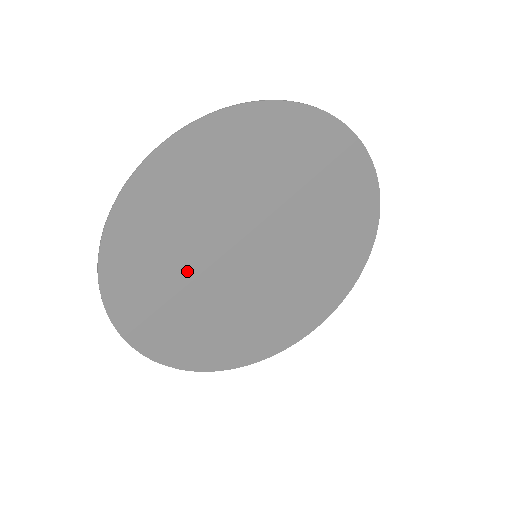
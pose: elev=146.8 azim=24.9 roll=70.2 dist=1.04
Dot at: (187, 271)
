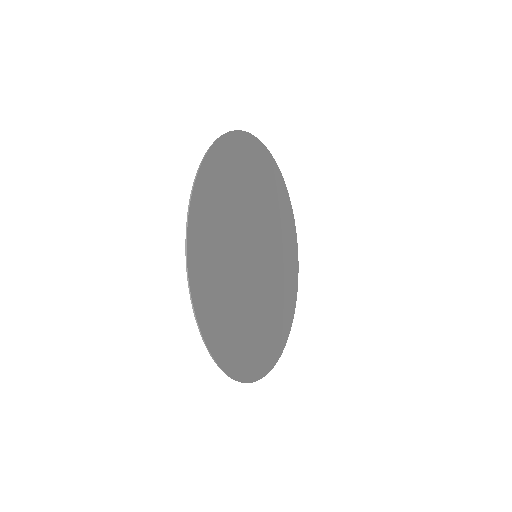
Dot at: (241, 203)
